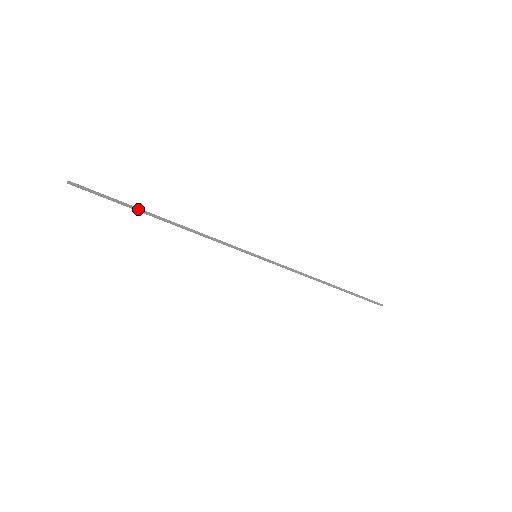
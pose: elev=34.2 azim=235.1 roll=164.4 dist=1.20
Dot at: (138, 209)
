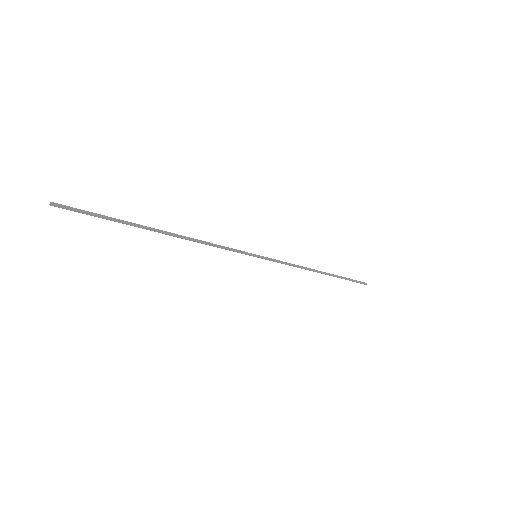
Dot at: (134, 224)
